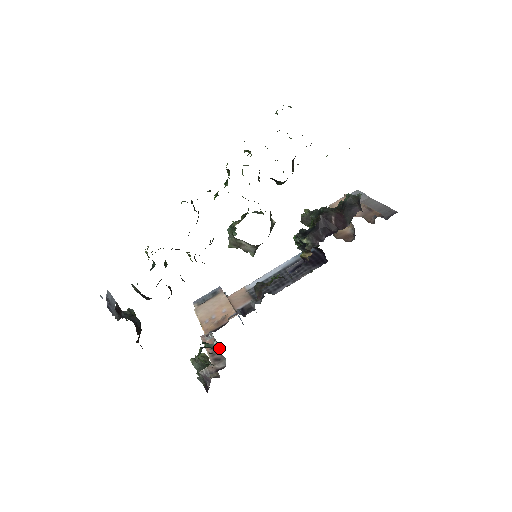
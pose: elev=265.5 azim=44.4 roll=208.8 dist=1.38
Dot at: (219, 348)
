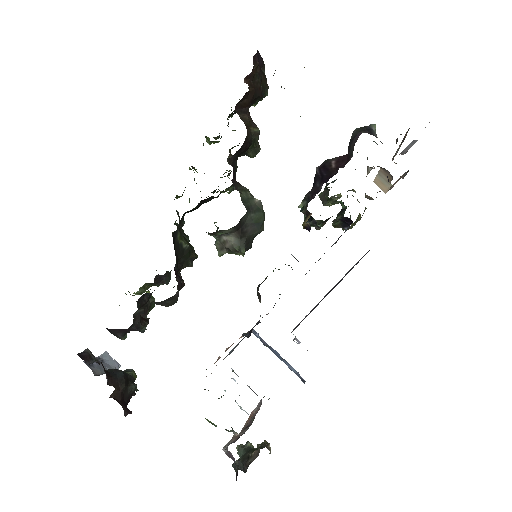
Dot at: occluded
